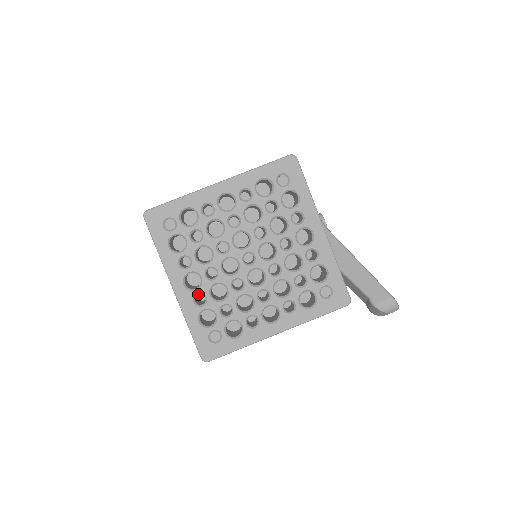
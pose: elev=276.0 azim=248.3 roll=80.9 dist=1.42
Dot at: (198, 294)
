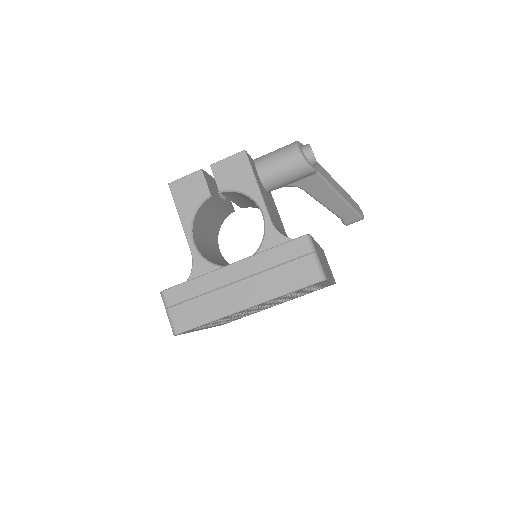
Dot at: occluded
